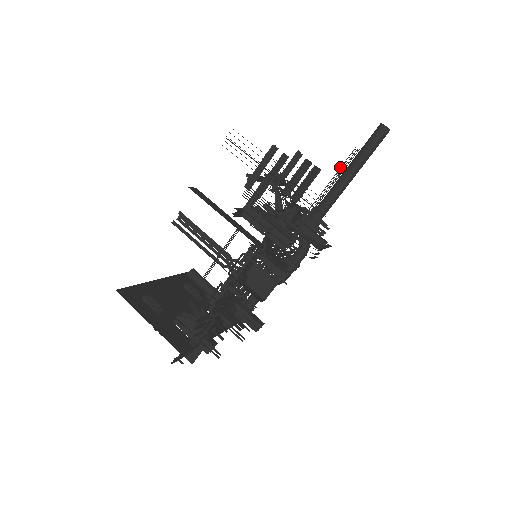
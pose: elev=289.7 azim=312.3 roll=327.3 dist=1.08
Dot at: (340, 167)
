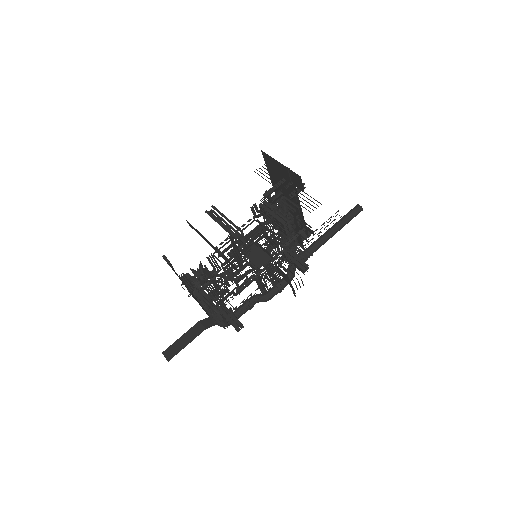
Dot at: occluded
